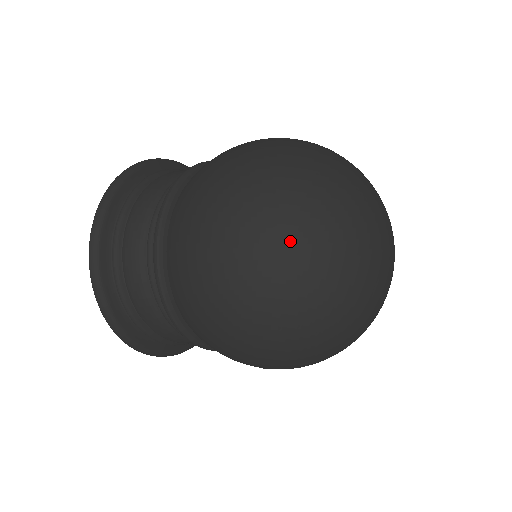
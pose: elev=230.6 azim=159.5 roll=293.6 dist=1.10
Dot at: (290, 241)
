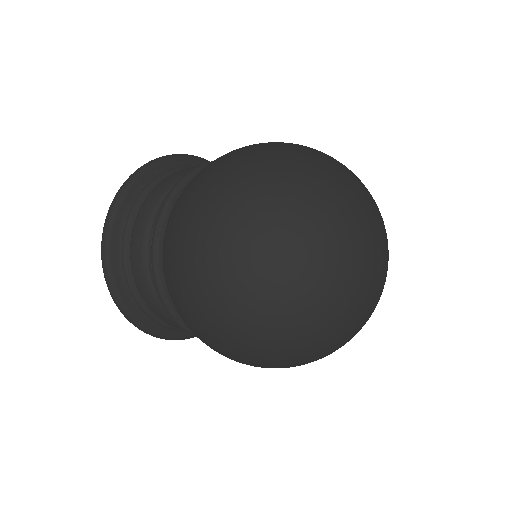
Dot at: (270, 205)
